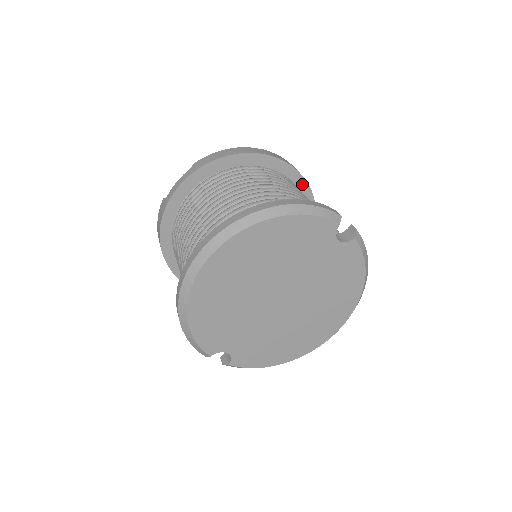
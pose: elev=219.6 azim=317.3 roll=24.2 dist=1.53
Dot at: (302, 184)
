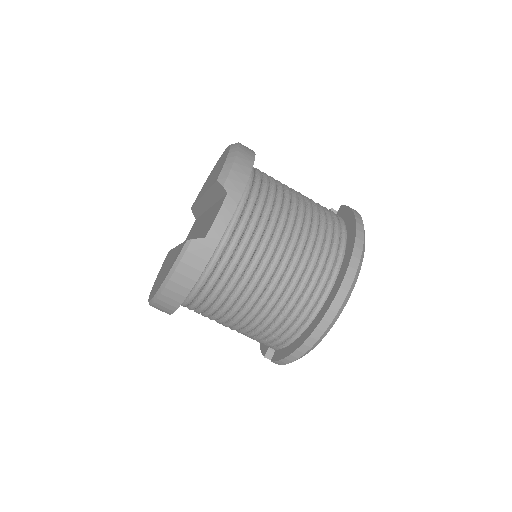
Dot at: occluded
